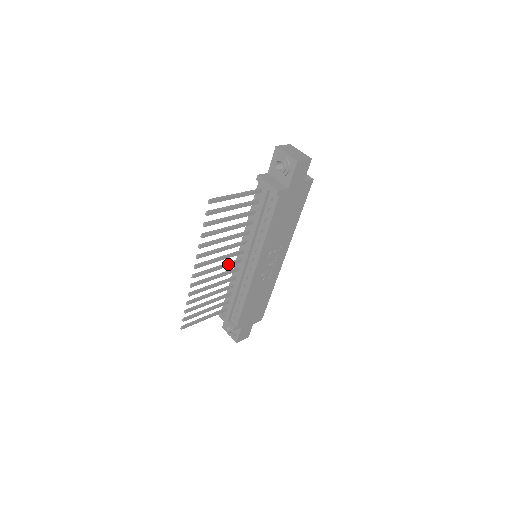
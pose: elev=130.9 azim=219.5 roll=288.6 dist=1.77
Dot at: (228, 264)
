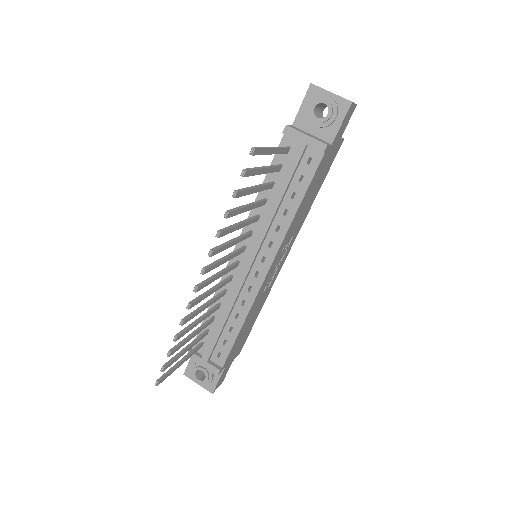
Dot at: (228, 269)
